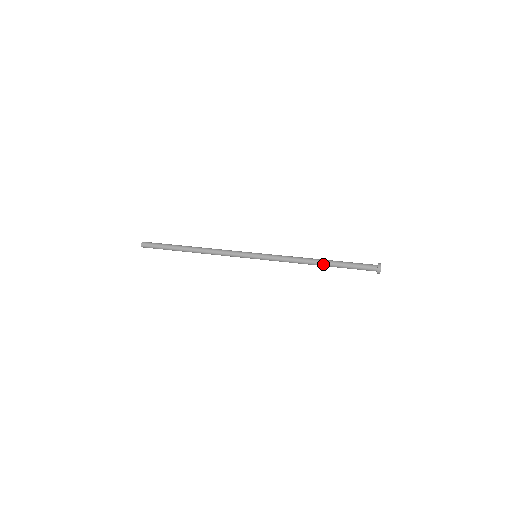
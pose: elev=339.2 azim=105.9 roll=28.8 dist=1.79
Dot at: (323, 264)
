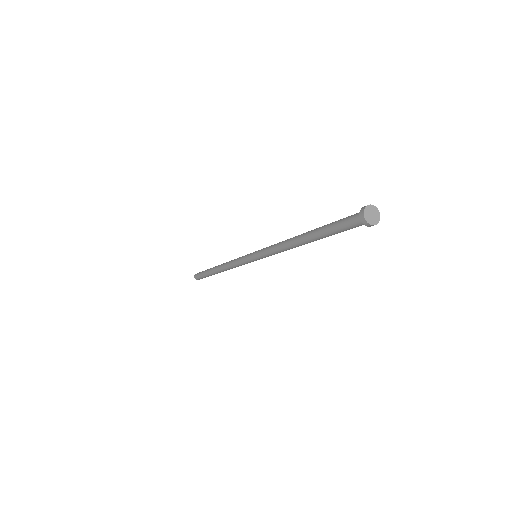
Dot at: (305, 233)
